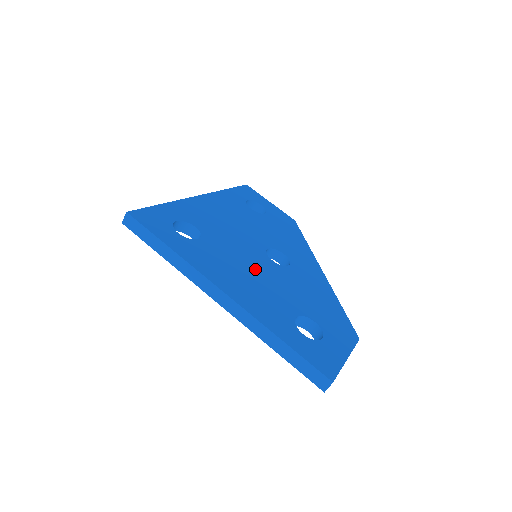
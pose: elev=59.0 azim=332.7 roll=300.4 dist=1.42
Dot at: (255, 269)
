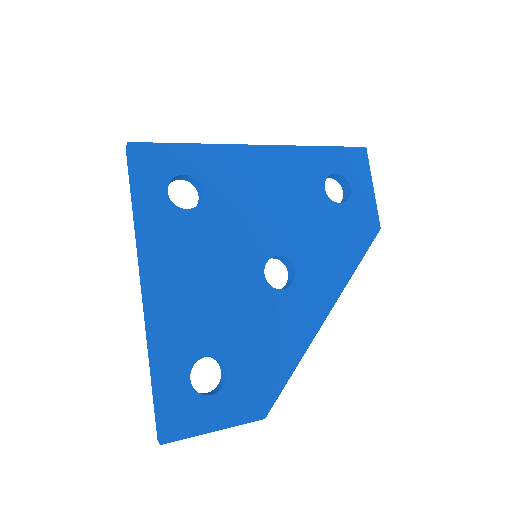
Dot at: (223, 276)
